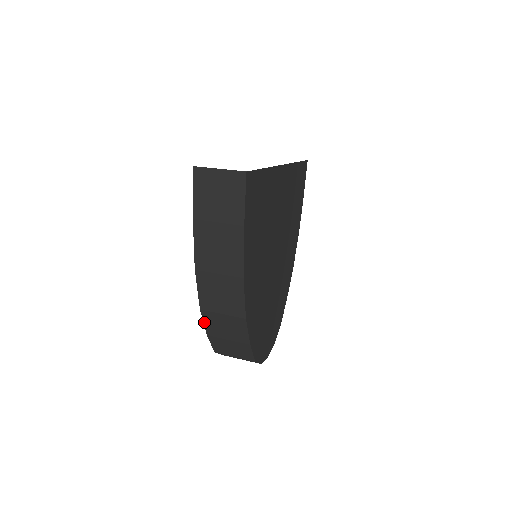
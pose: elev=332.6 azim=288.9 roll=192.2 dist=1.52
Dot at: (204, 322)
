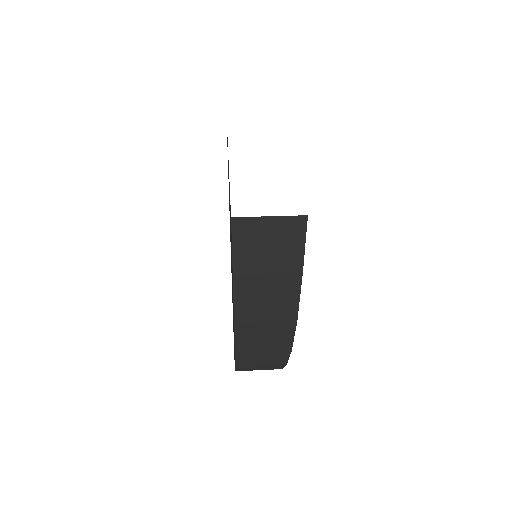
Dot at: (236, 359)
